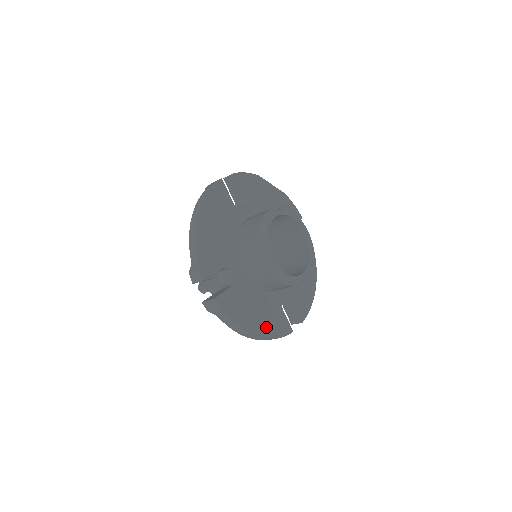
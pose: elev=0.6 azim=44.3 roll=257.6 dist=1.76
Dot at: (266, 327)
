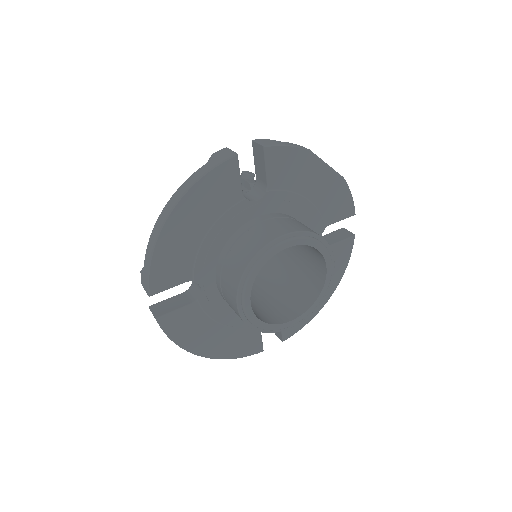
Dot at: (225, 347)
